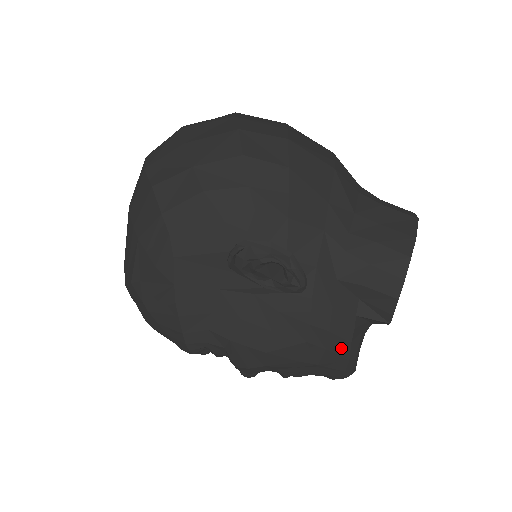
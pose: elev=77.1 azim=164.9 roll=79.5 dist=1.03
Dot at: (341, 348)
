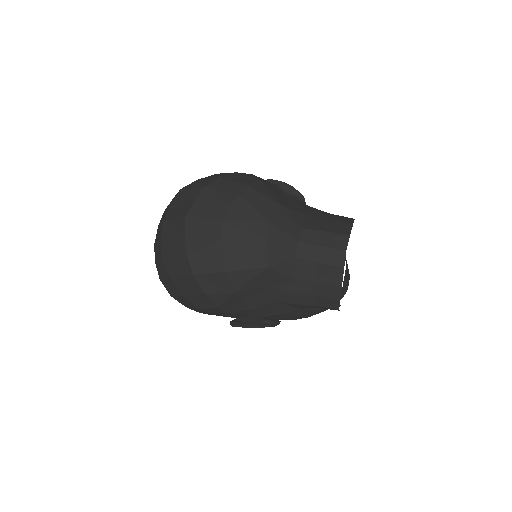
Dot at: occluded
